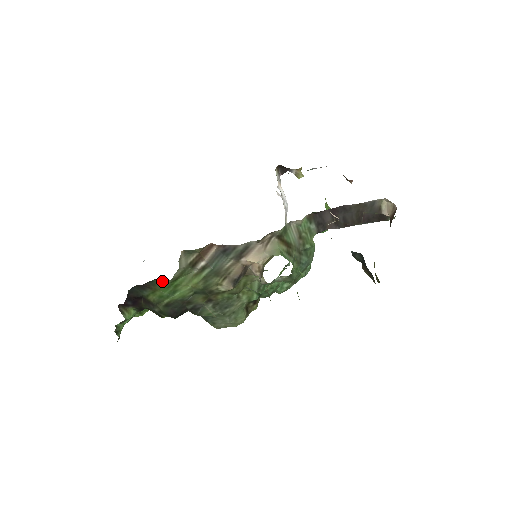
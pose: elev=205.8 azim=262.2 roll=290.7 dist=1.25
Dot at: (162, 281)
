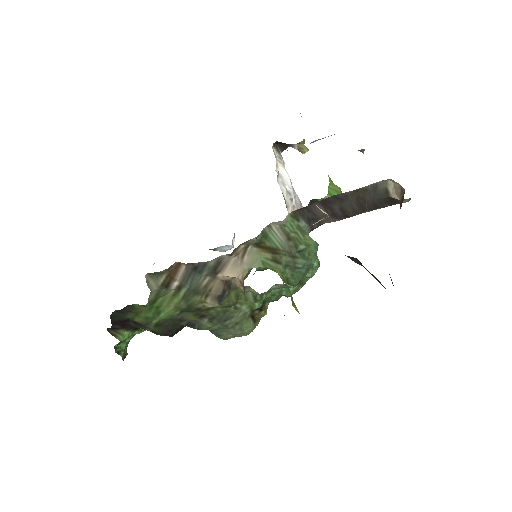
Dot at: occluded
